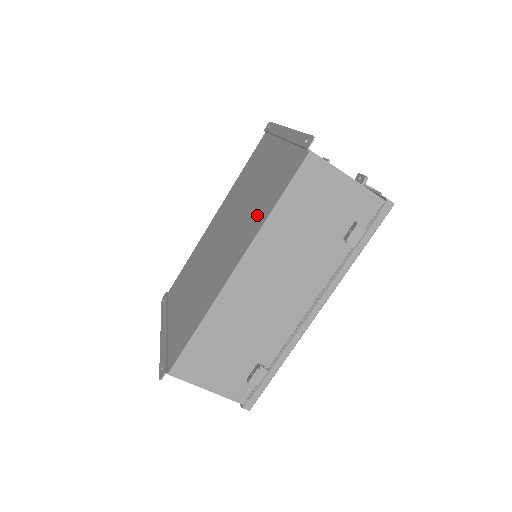
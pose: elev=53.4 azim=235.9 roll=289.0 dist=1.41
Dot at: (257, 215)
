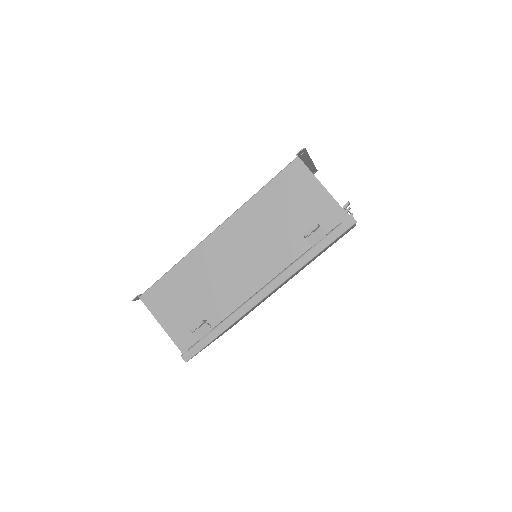
Dot at: occluded
